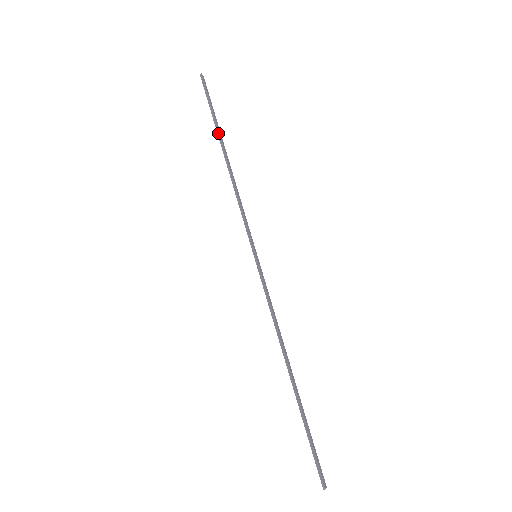
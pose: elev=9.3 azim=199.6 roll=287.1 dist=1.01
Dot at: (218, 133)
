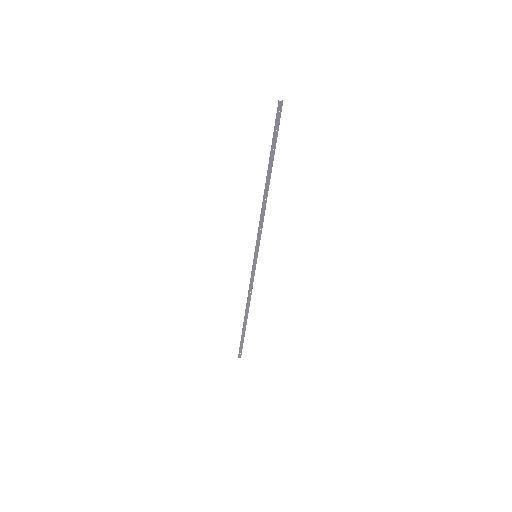
Dot at: (269, 164)
